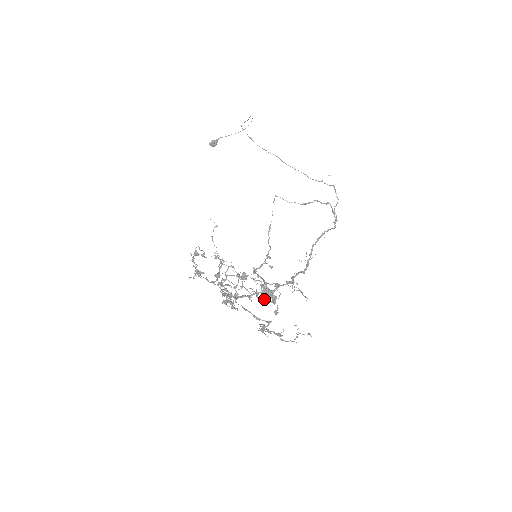
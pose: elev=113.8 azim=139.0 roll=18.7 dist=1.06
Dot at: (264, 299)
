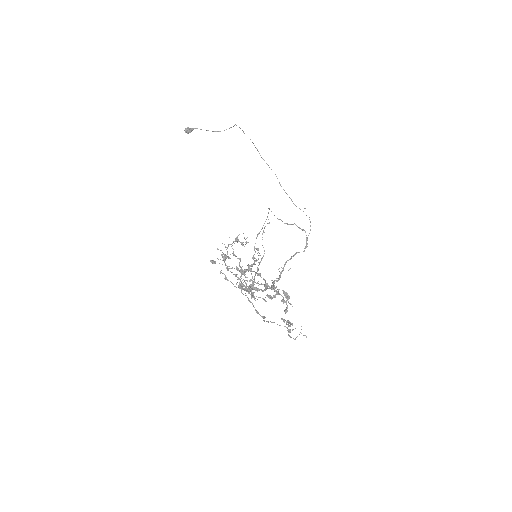
Dot at: (269, 297)
